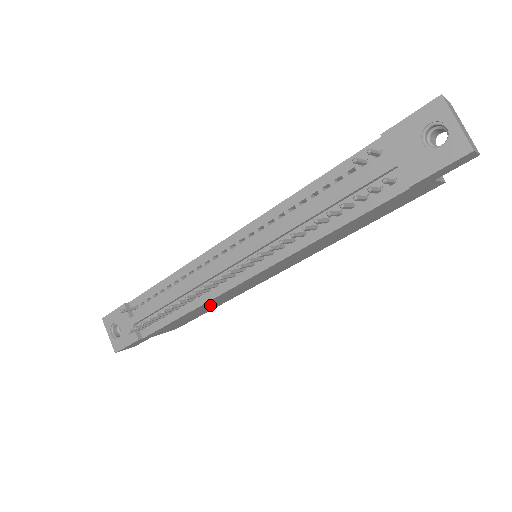
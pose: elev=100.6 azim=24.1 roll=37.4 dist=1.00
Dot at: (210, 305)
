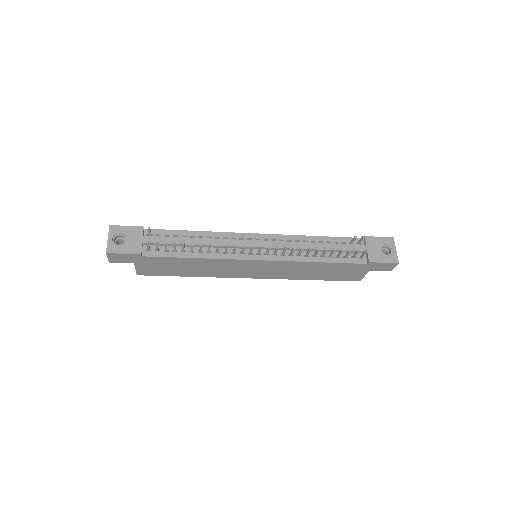
Dot at: (202, 267)
